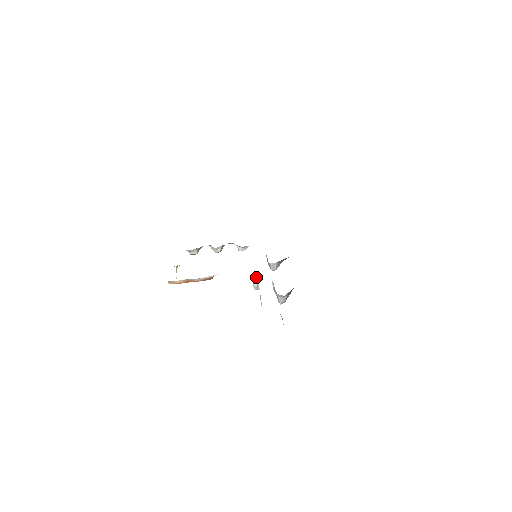
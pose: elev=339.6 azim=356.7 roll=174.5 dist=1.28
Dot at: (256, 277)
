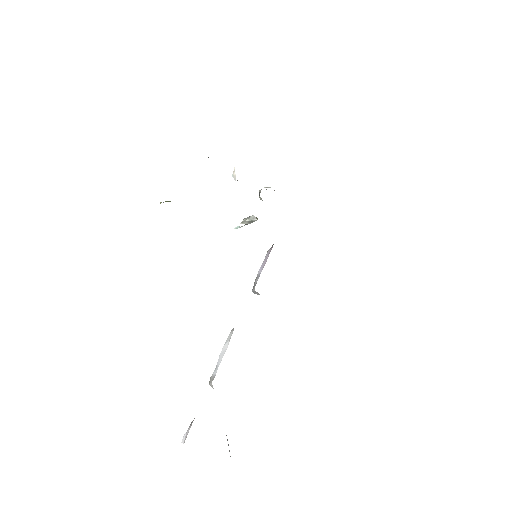
Dot at: (252, 221)
